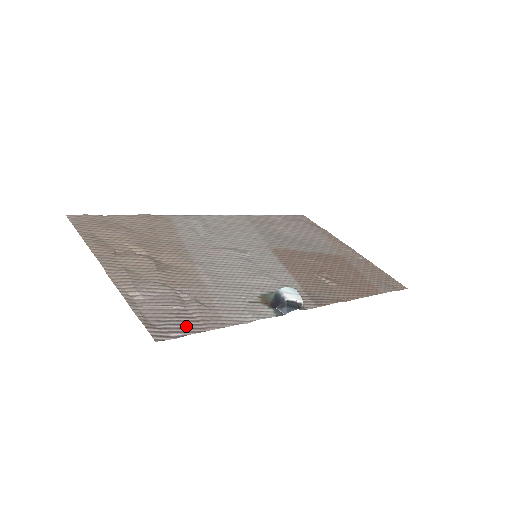
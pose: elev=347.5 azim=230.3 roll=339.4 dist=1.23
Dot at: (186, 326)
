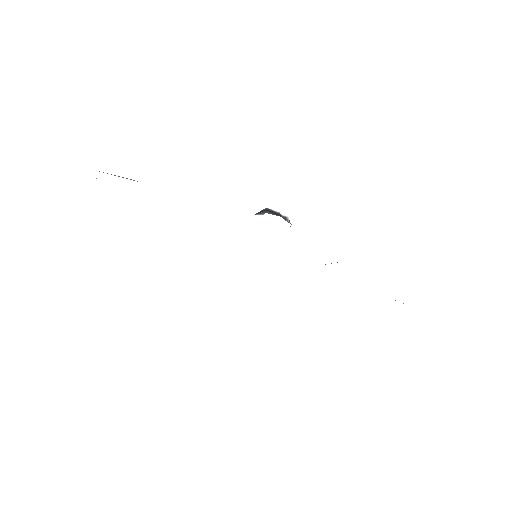
Dot at: occluded
